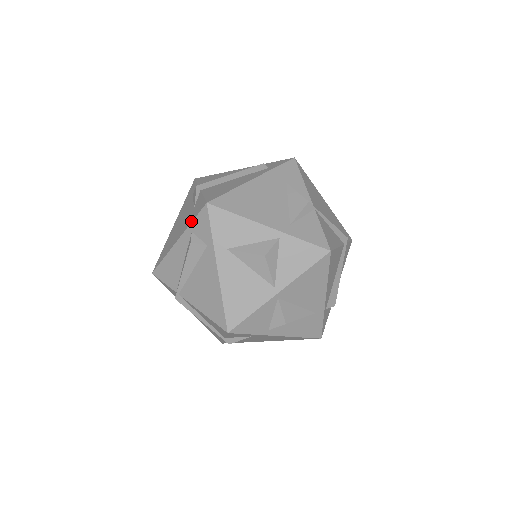
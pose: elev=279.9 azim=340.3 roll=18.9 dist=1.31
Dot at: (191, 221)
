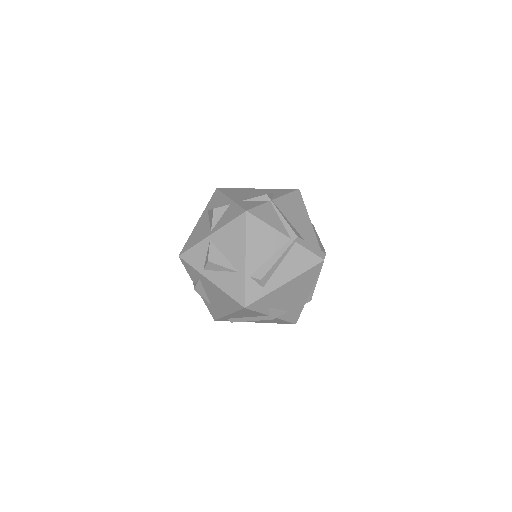
Dot at: occluded
